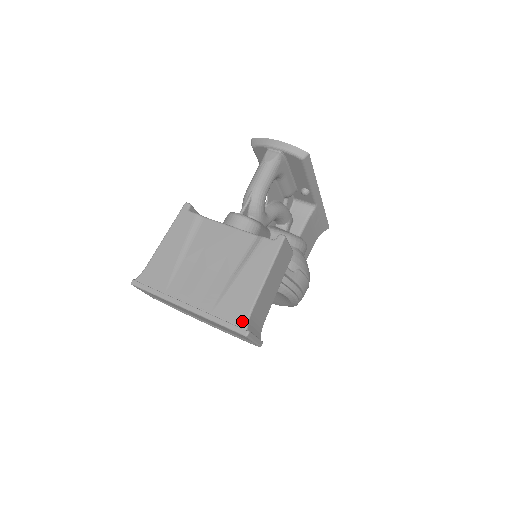
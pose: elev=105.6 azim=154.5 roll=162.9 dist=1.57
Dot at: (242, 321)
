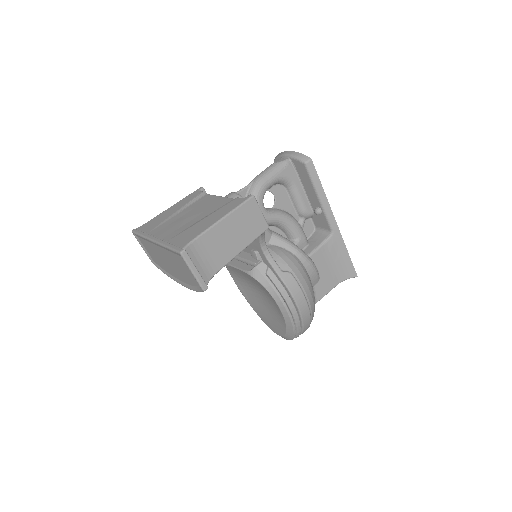
Dot at: (184, 244)
